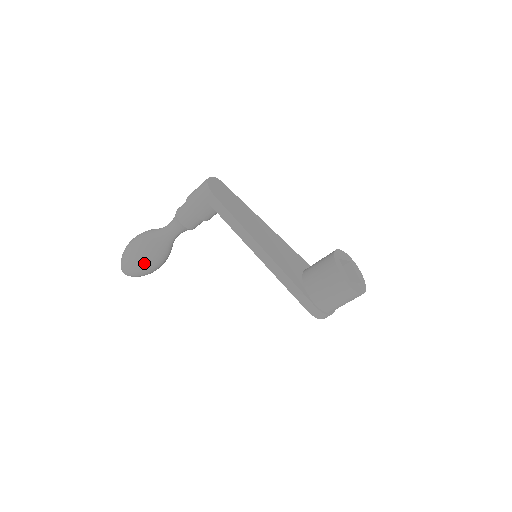
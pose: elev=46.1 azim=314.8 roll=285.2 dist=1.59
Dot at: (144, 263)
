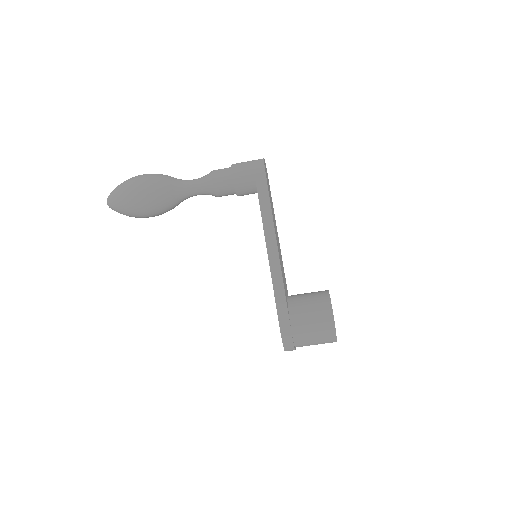
Dot at: (147, 199)
